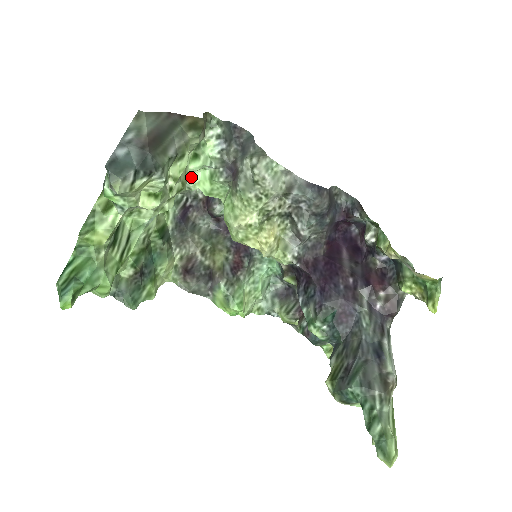
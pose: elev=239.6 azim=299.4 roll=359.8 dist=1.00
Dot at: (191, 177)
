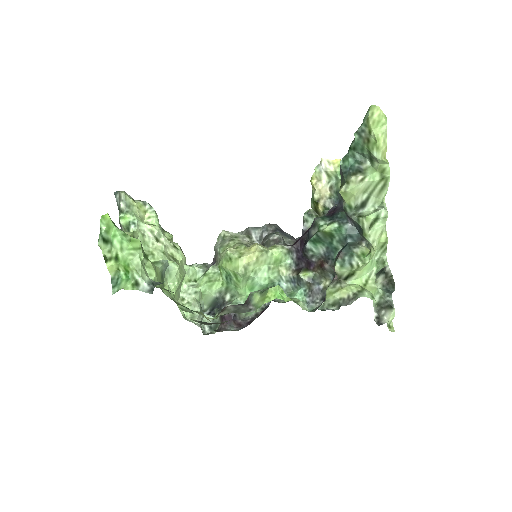
Dot at: (193, 286)
